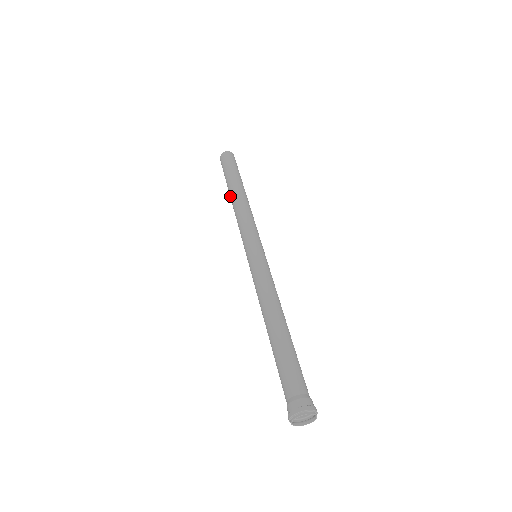
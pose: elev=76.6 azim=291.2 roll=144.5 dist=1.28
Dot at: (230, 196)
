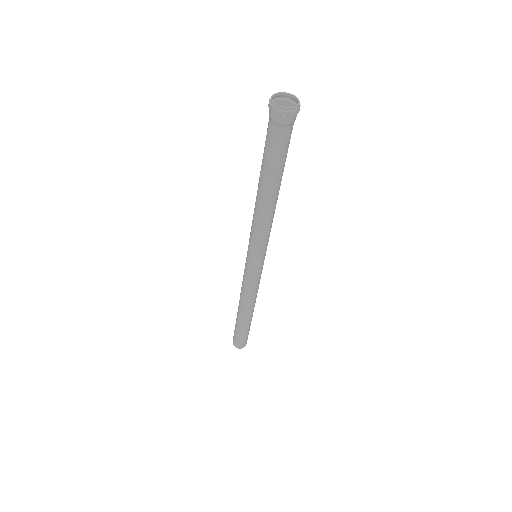
Dot at: (239, 314)
